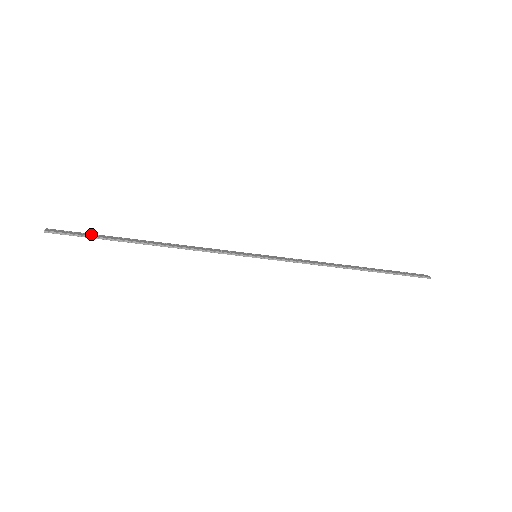
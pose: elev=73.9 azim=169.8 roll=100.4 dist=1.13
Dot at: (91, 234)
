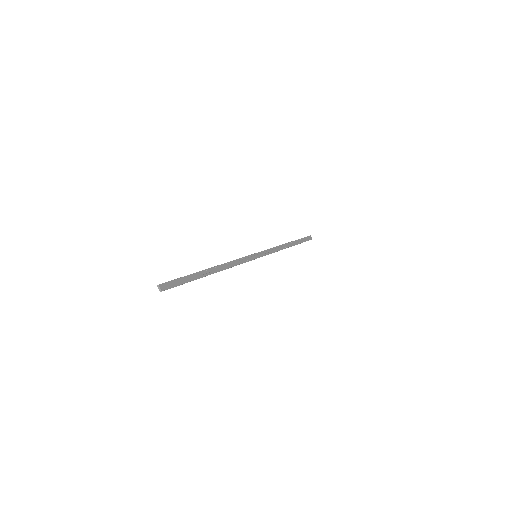
Dot at: (184, 278)
